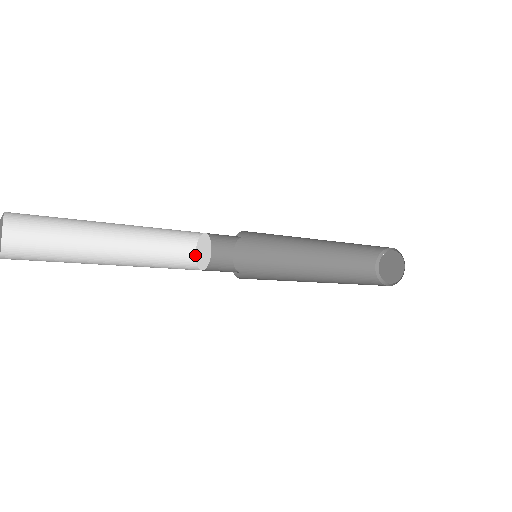
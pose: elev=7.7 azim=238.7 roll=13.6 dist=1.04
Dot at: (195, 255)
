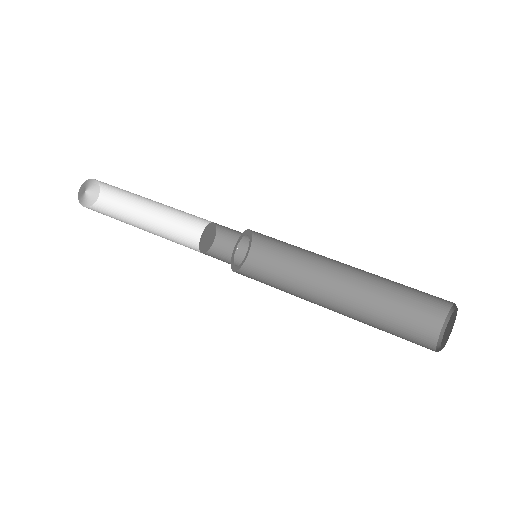
Dot at: (213, 222)
